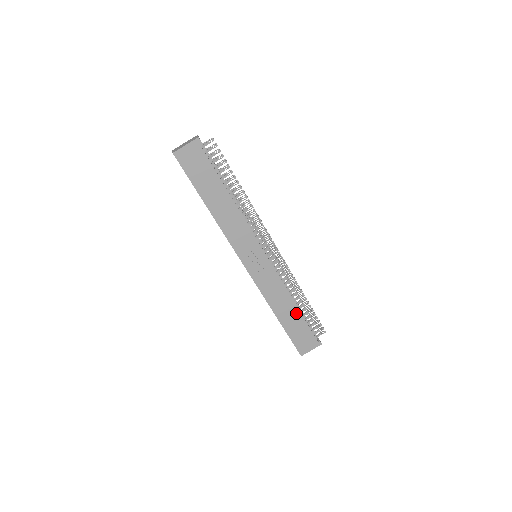
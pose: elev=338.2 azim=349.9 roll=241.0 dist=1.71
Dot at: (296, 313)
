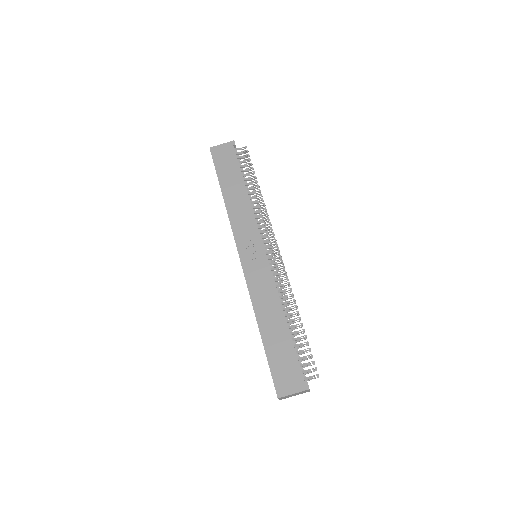
Dot at: (283, 330)
